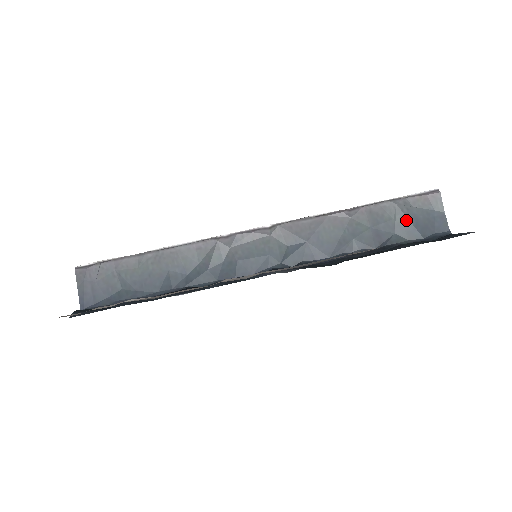
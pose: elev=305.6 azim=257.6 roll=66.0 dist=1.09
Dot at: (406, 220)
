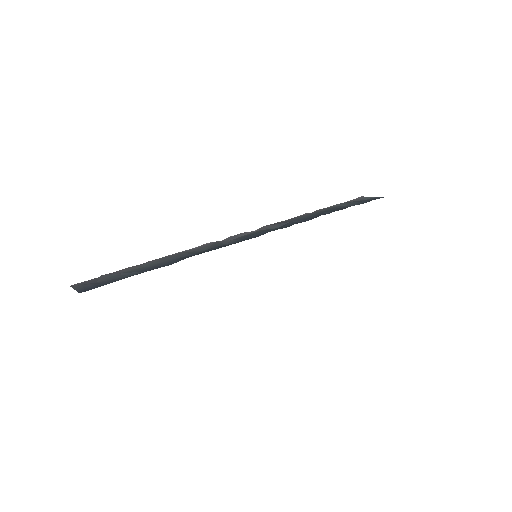
Dot at: (352, 203)
